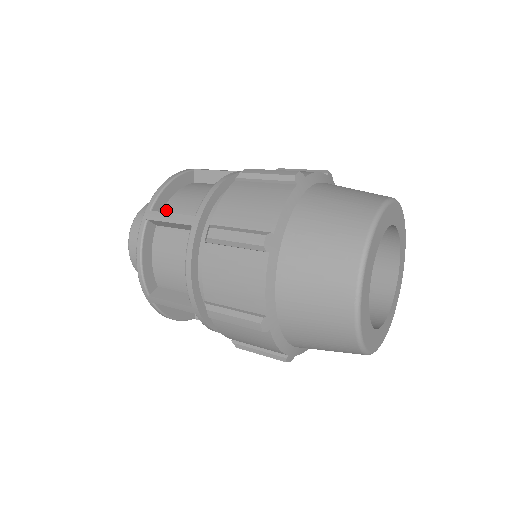
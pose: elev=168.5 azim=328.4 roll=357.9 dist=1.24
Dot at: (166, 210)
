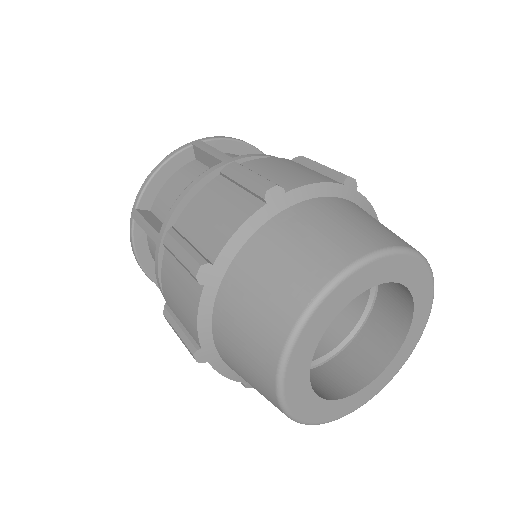
Dot at: occluded
